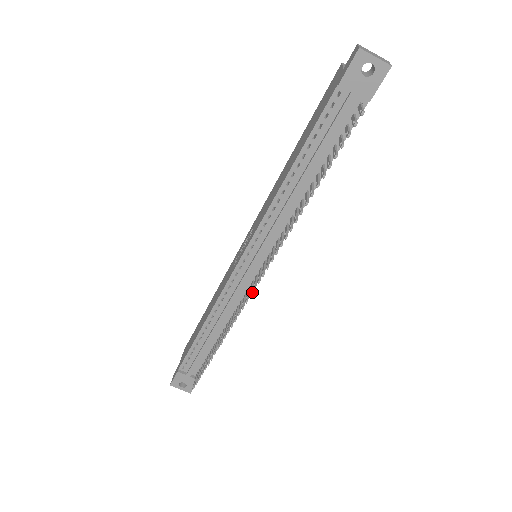
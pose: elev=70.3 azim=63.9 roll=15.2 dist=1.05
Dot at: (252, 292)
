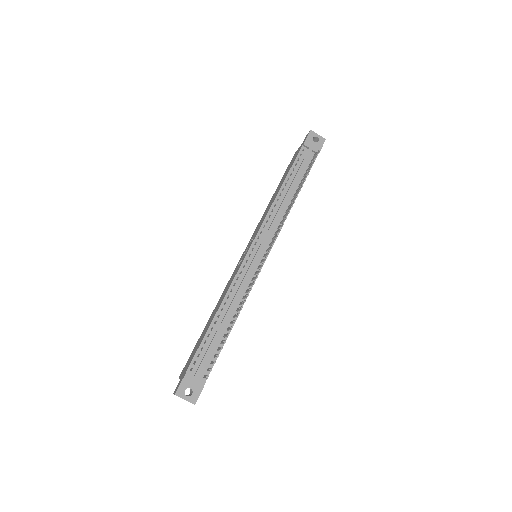
Dot at: (263, 264)
